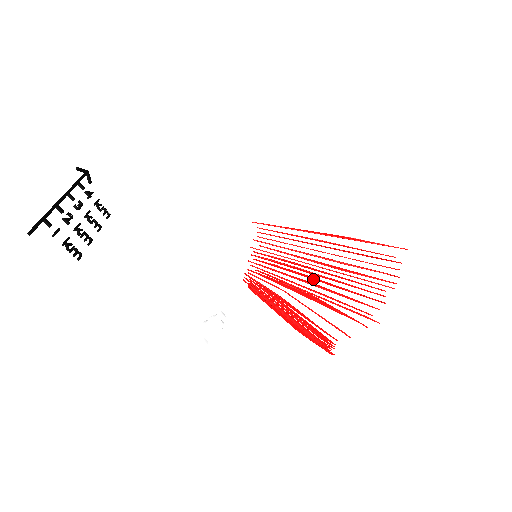
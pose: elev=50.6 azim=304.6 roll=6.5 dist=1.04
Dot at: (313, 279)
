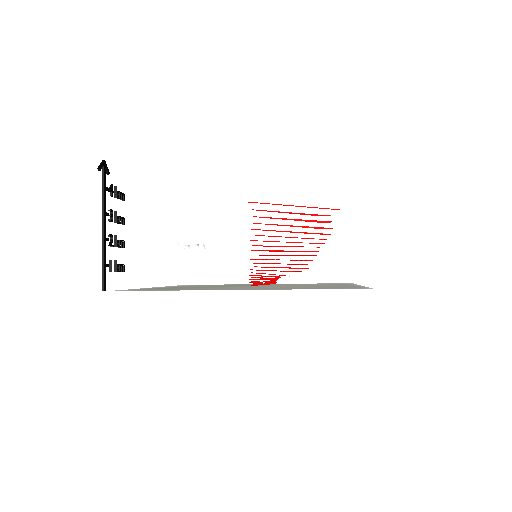
Dot at: occluded
